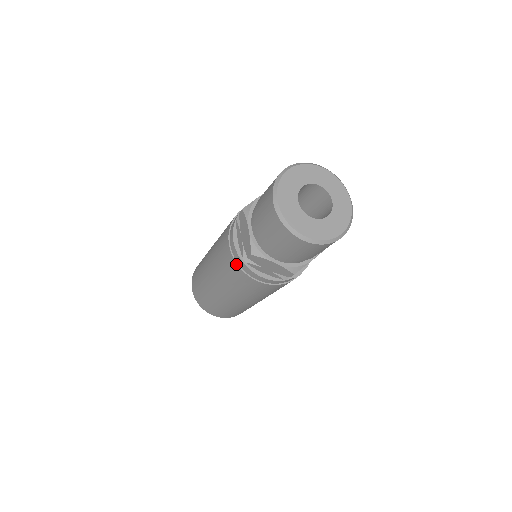
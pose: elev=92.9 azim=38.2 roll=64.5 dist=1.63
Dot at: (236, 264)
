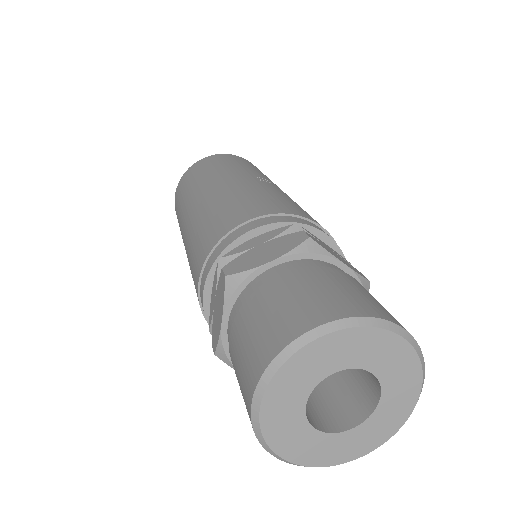
Dot at: (202, 312)
